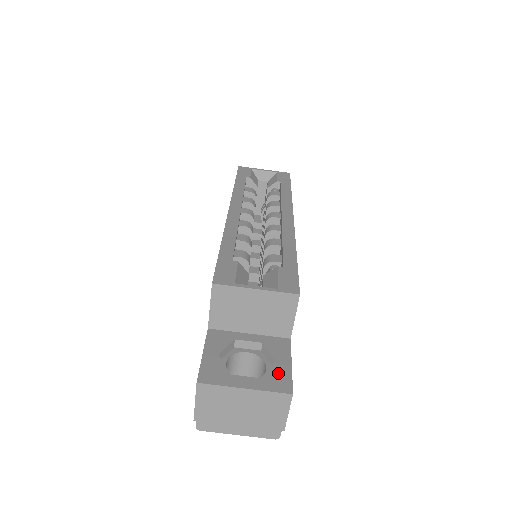
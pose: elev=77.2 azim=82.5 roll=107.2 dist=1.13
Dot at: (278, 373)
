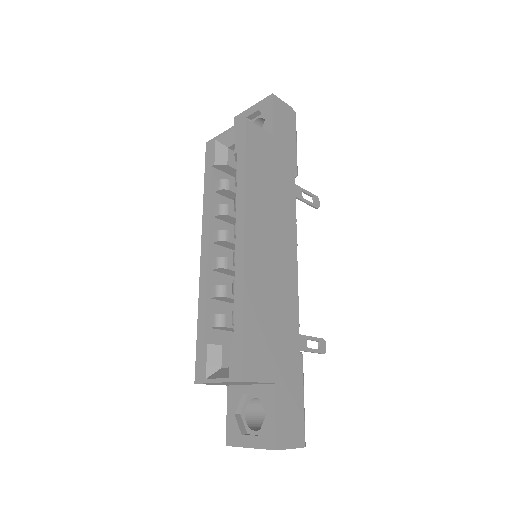
Dot at: (267, 428)
